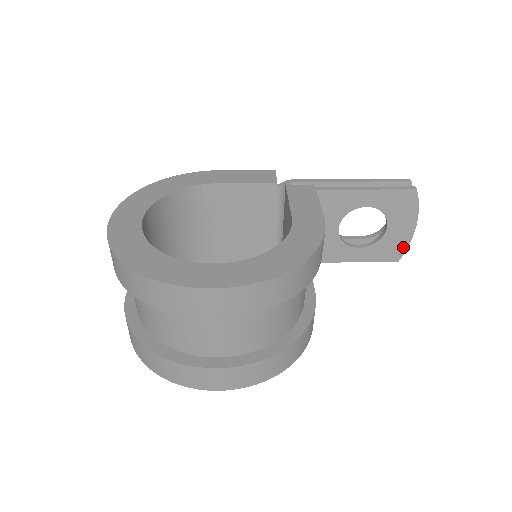
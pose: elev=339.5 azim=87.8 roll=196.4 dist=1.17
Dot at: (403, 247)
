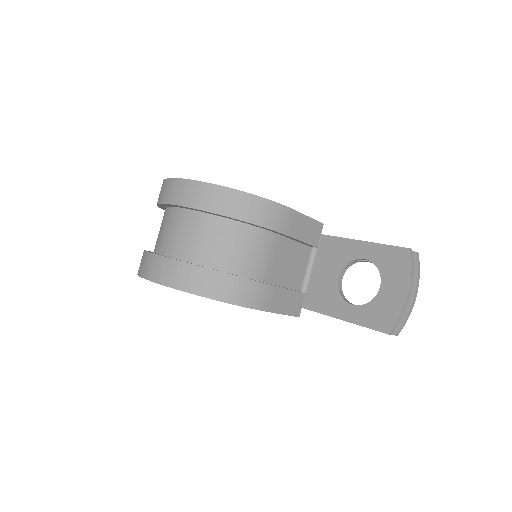
Dot at: (394, 316)
